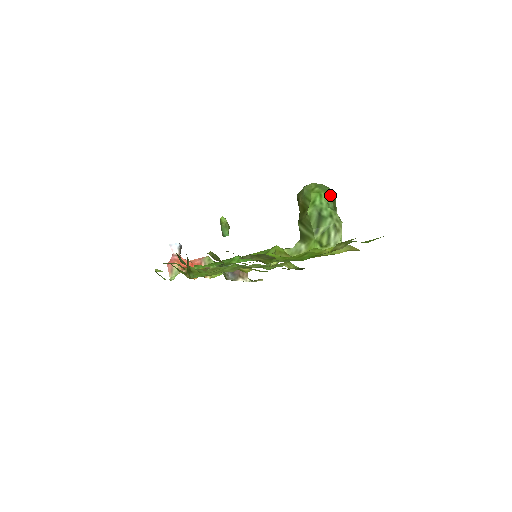
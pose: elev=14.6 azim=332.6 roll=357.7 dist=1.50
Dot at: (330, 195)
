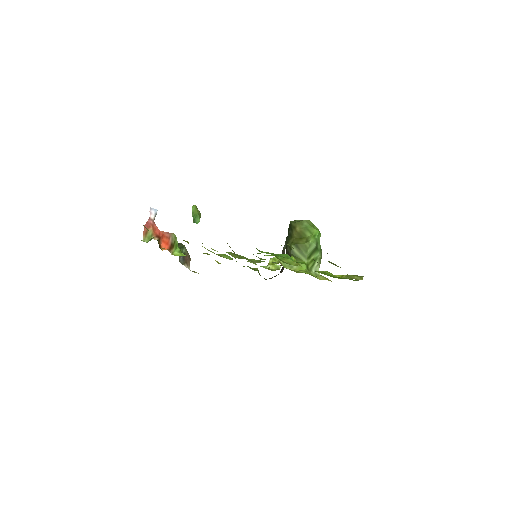
Dot at: occluded
